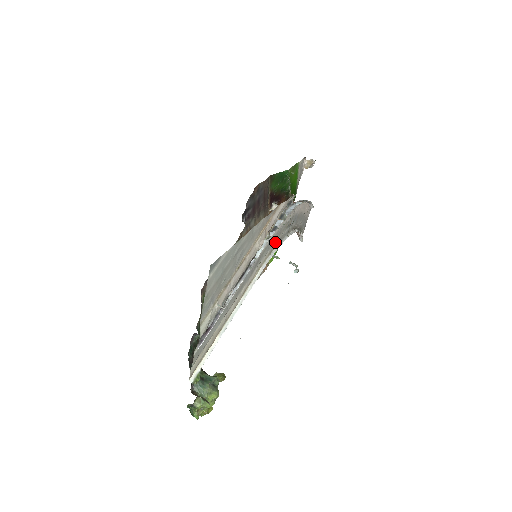
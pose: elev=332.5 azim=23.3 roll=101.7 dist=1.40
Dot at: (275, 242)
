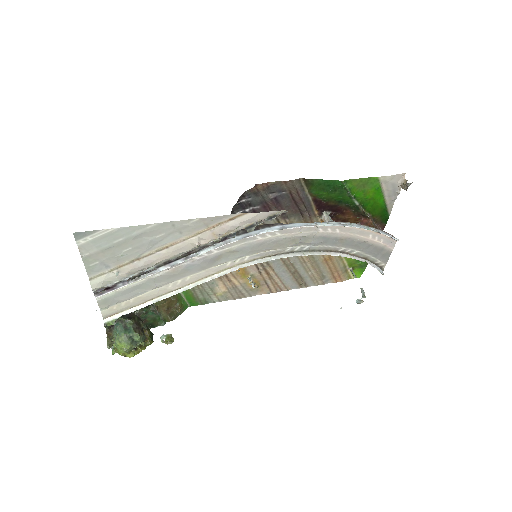
Dot at: (265, 252)
